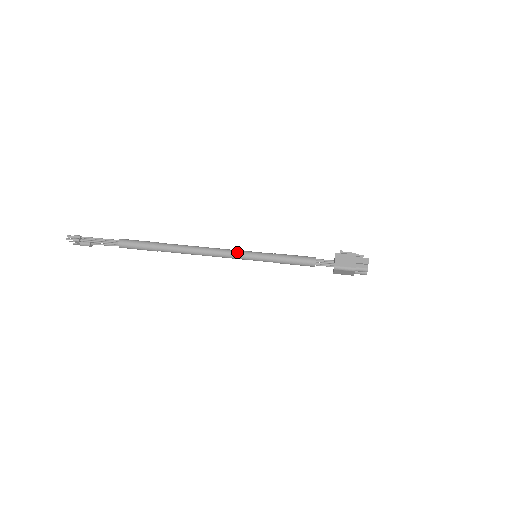
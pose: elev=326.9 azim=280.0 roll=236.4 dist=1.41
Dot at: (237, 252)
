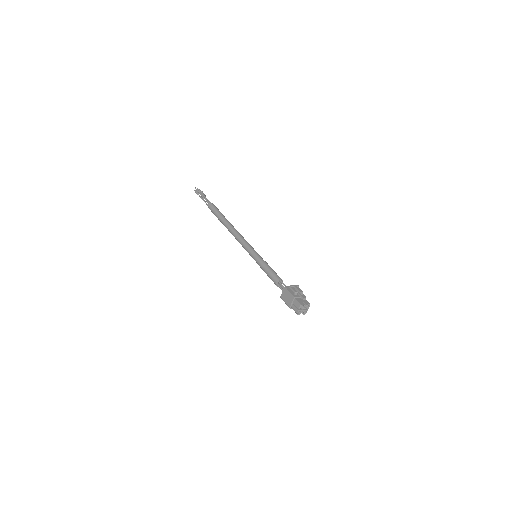
Dot at: (246, 248)
